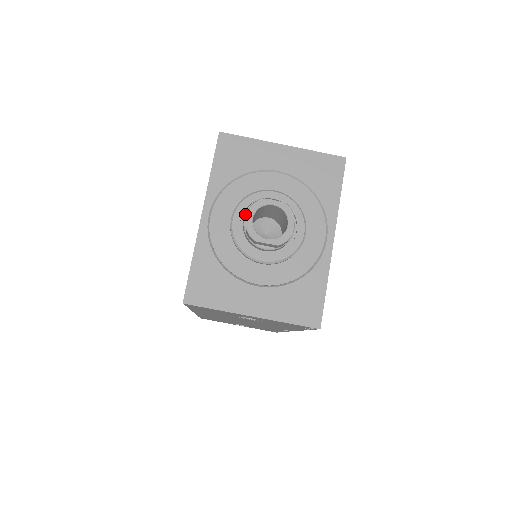
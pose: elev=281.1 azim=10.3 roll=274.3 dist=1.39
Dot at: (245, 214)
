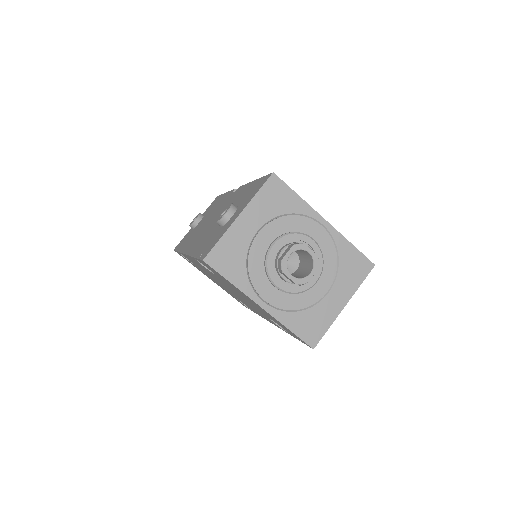
Dot at: (277, 275)
